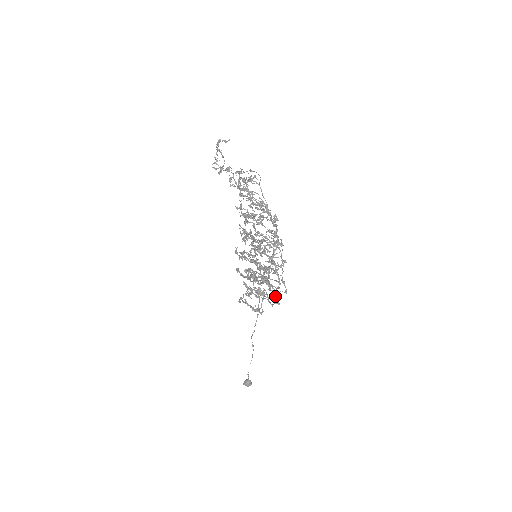
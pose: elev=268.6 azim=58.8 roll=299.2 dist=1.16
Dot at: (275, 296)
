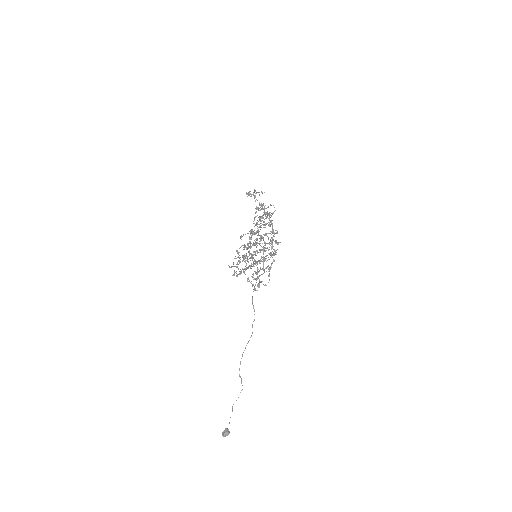
Dot at: (258, 278)
